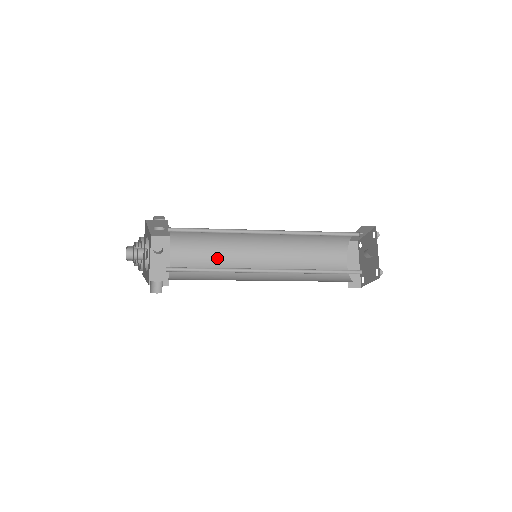
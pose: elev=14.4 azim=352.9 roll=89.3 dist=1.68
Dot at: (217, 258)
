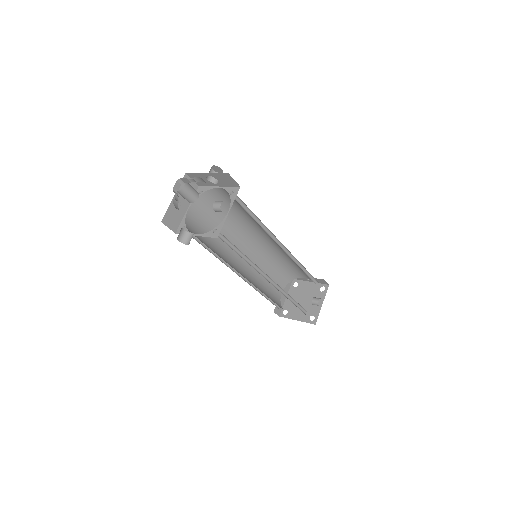
Dot at: occluded
